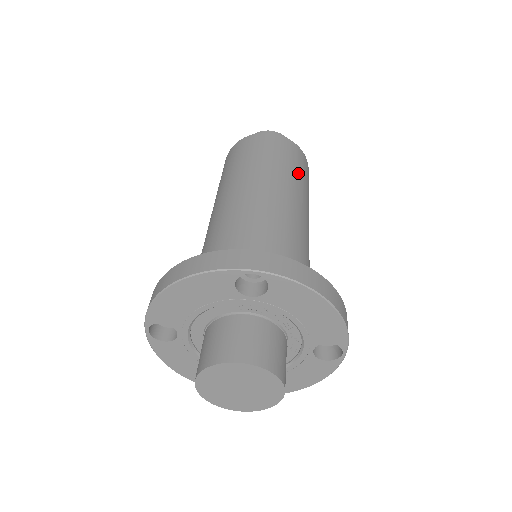
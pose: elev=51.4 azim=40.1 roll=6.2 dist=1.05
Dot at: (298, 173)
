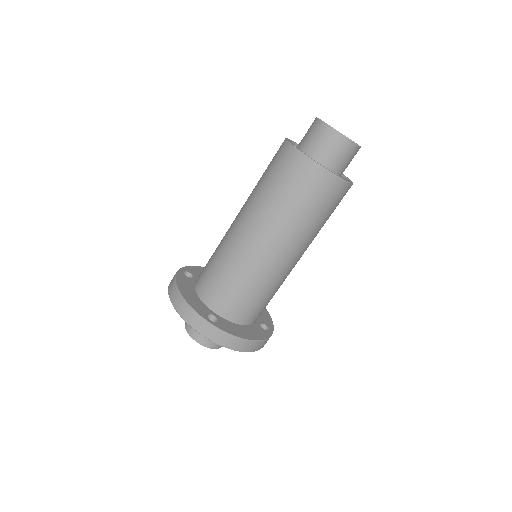
Dot at: (314, 217)
